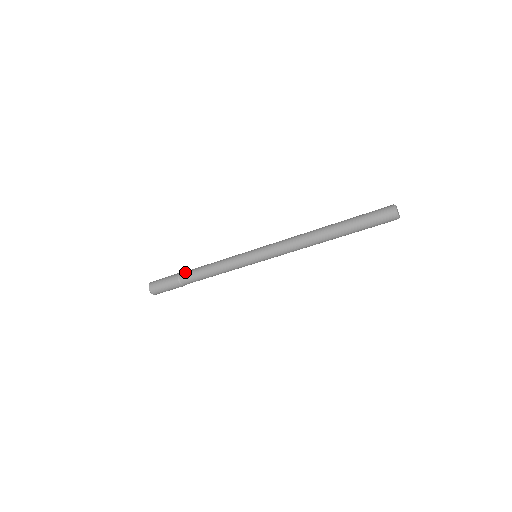
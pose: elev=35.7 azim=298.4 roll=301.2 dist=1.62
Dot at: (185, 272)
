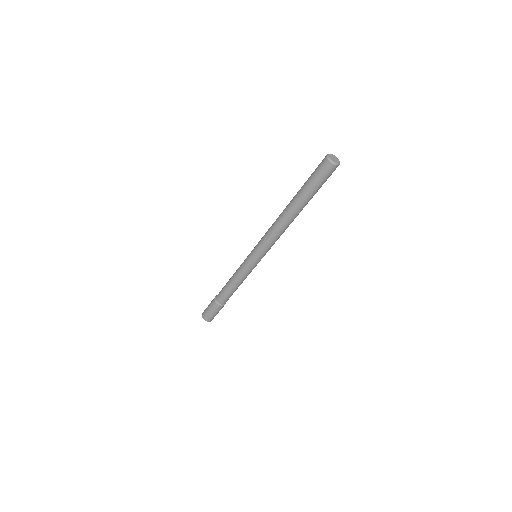
Dot at: occluded
